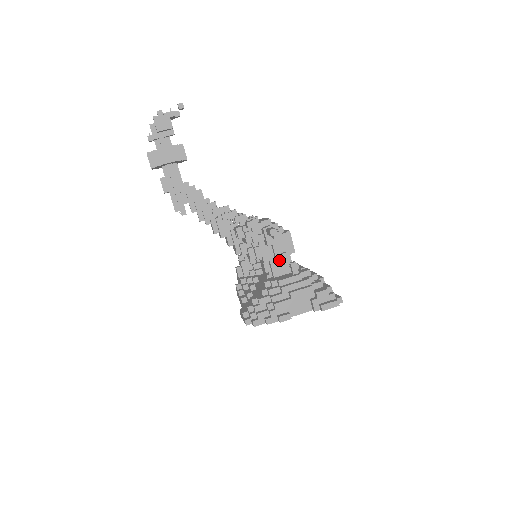
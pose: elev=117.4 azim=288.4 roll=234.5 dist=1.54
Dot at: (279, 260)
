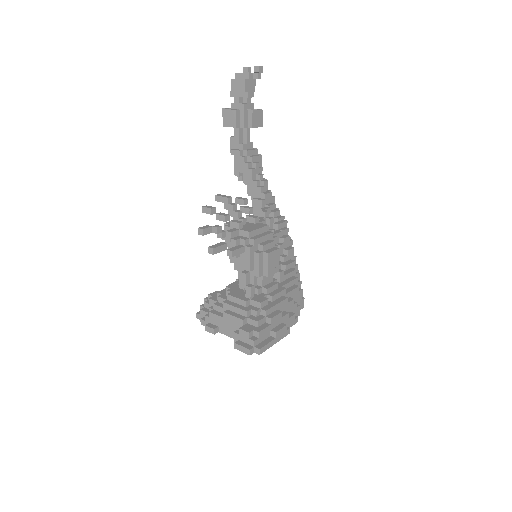
Dot at: occluded
